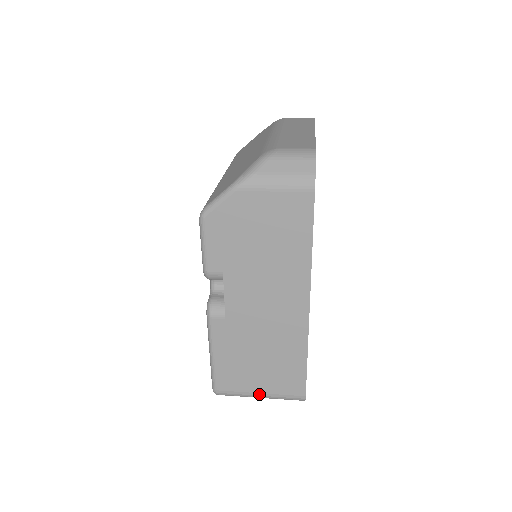
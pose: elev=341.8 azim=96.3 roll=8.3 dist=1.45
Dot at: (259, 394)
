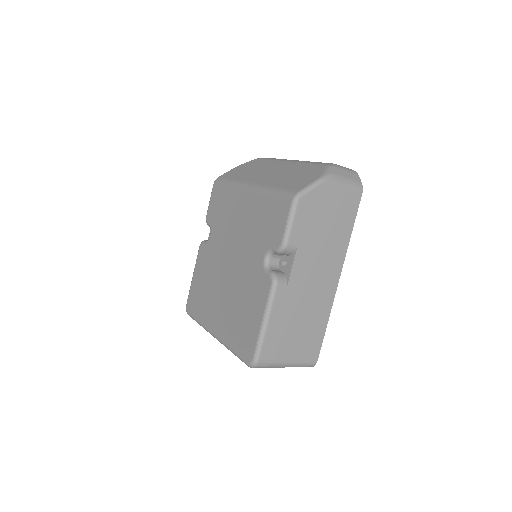
Dot at: (288, 361)
